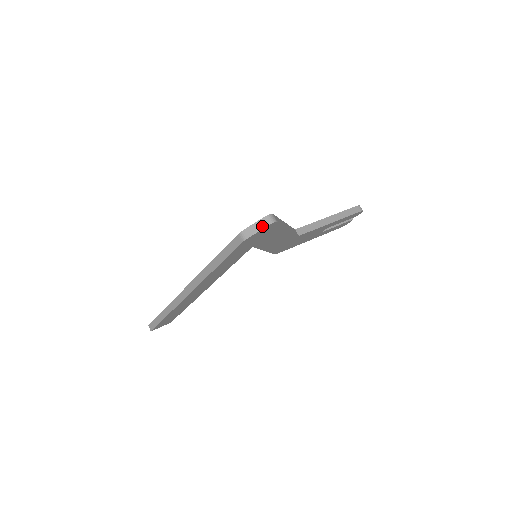
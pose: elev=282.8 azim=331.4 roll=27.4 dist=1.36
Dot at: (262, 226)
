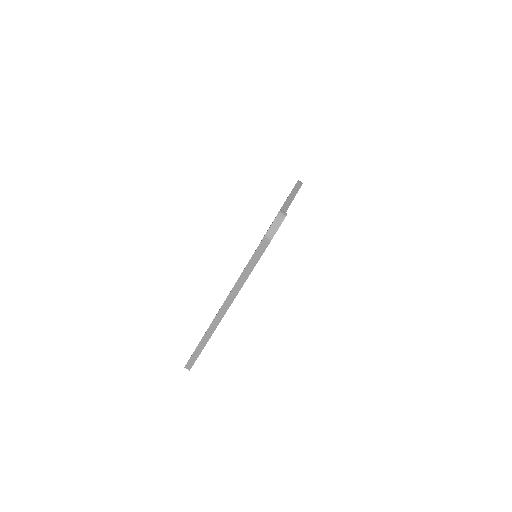
Dot at: (280, 222)
